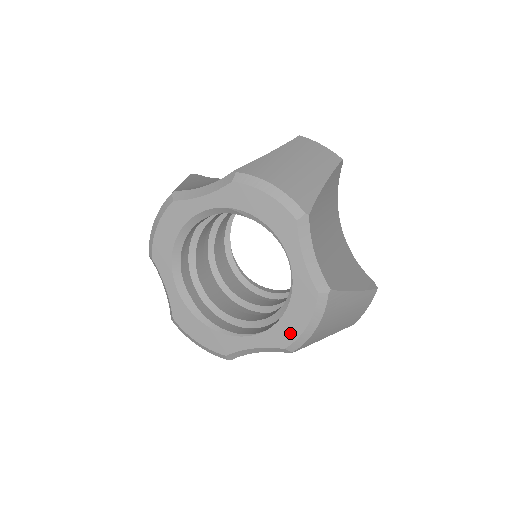
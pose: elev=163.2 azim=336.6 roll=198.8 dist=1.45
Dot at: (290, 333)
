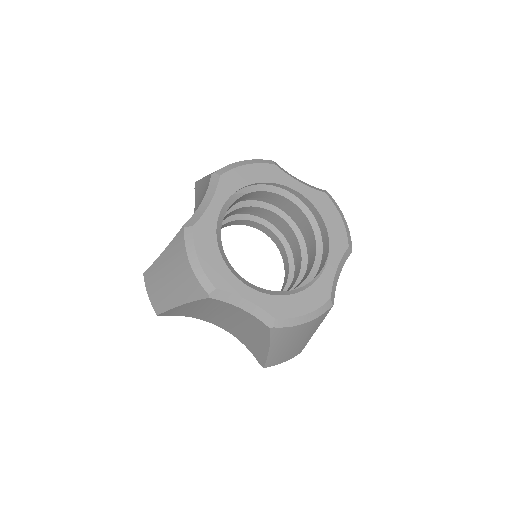
Dot at: (340, 233)
